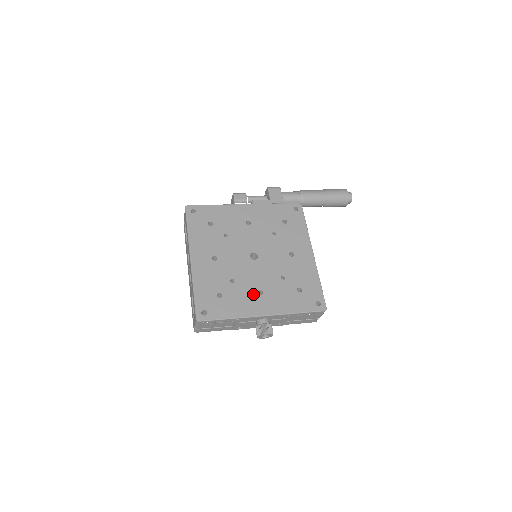
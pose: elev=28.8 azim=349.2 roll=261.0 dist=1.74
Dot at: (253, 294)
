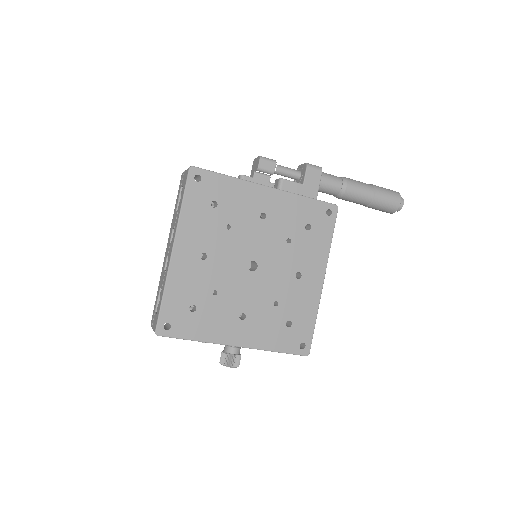
Dot at: (233, 316)
